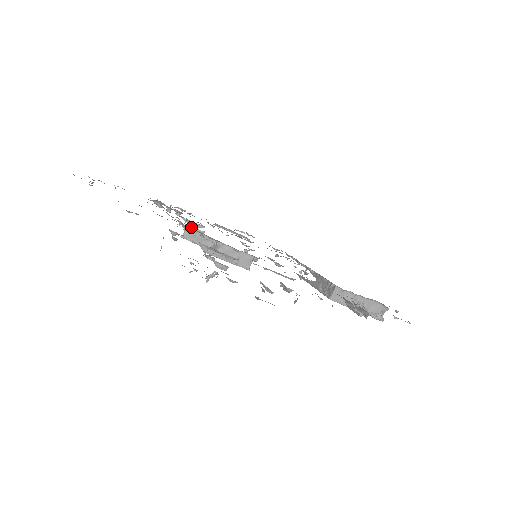
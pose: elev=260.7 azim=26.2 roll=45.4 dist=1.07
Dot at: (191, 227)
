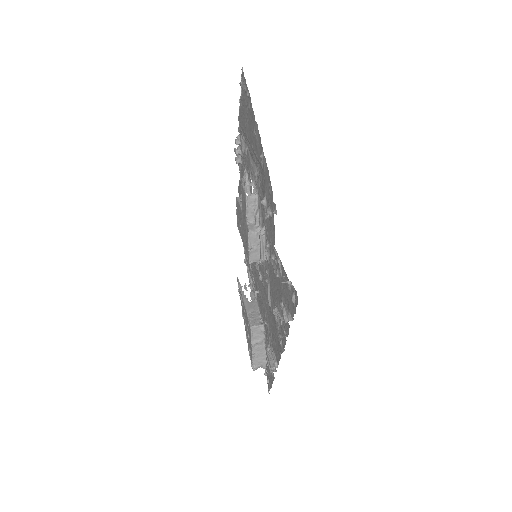
Dot at: (245, 187)
